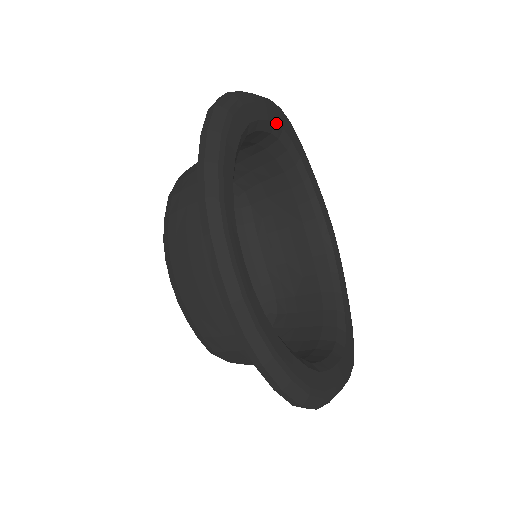
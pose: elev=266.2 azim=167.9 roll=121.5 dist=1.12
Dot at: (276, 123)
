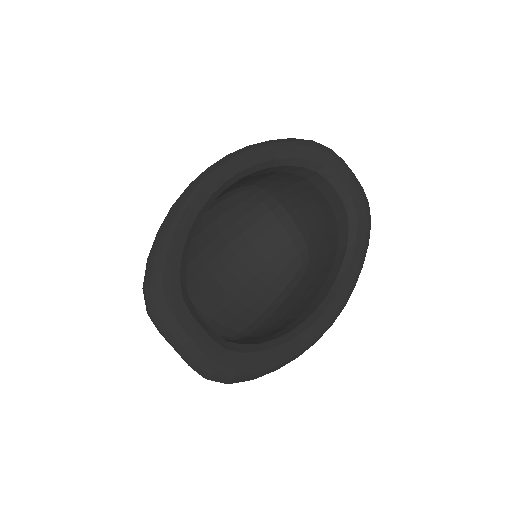
Dot at: (351, 197)
